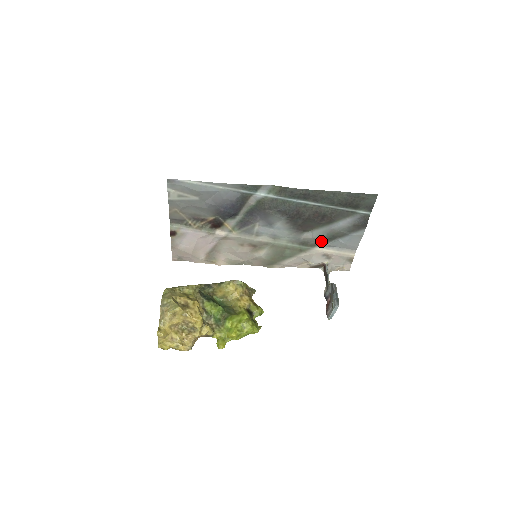
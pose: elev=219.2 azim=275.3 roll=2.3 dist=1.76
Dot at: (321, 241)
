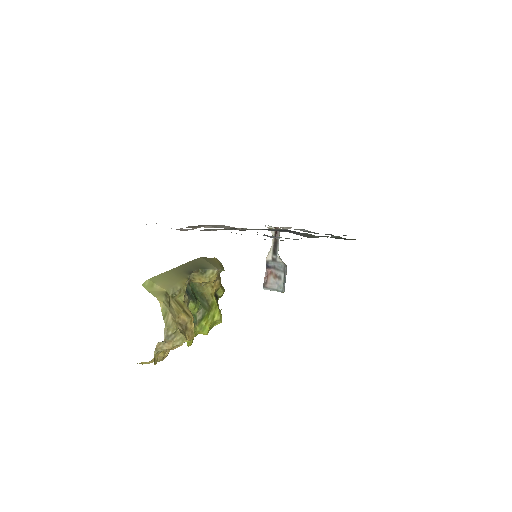
Dot at: occluded
